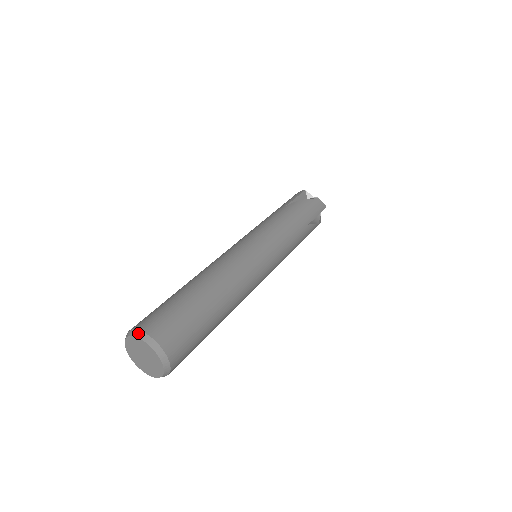
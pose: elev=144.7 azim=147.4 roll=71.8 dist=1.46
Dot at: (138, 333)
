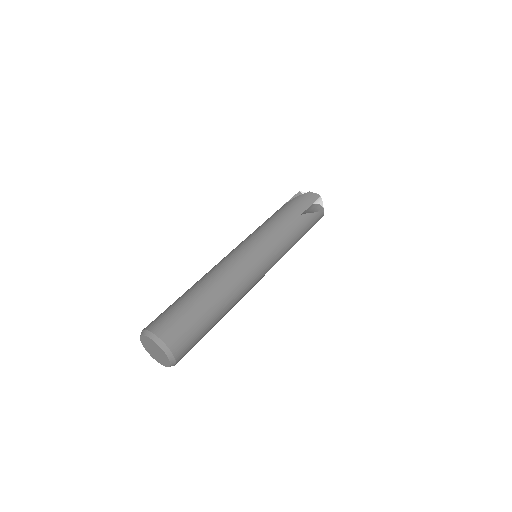
Dot at: (142, 332)
